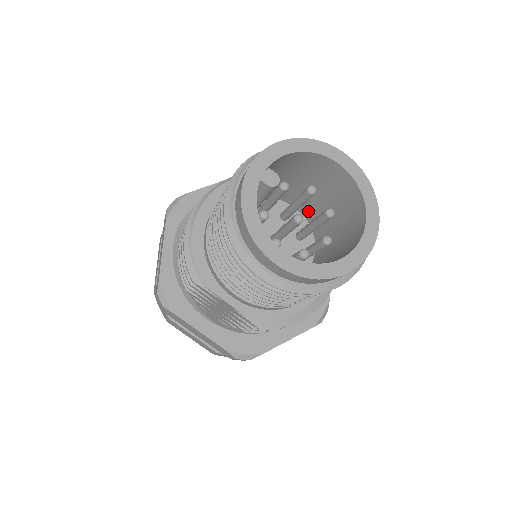
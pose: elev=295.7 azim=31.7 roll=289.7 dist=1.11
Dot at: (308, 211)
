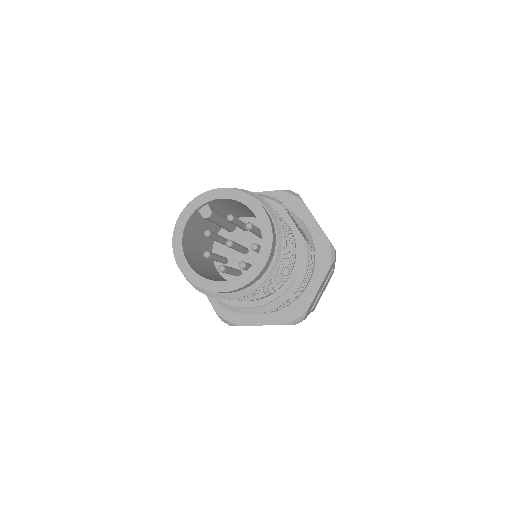
Dot at: occluded
